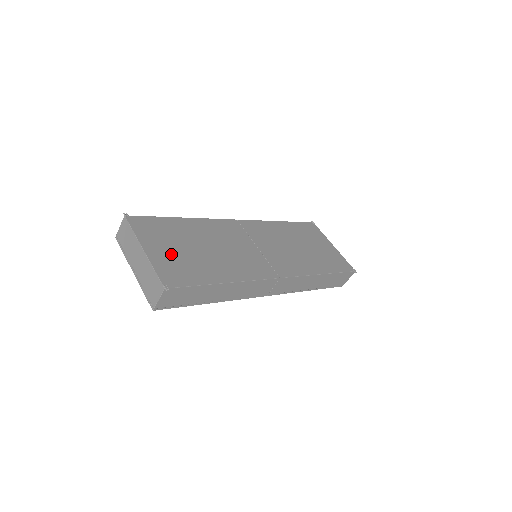
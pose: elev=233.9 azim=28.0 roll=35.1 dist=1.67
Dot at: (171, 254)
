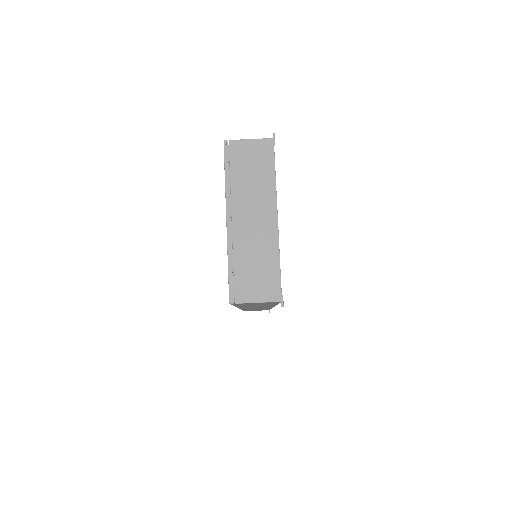
Dot at: occluded
